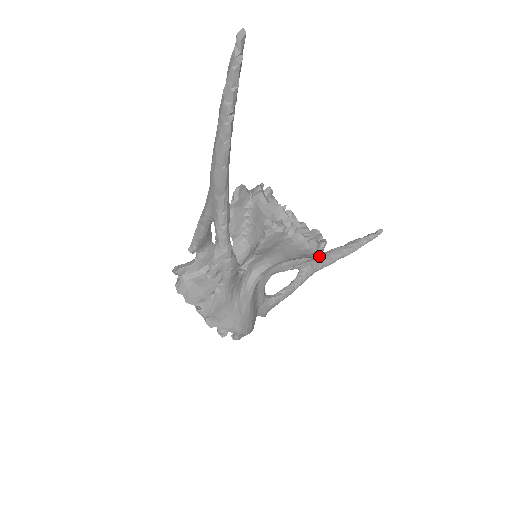
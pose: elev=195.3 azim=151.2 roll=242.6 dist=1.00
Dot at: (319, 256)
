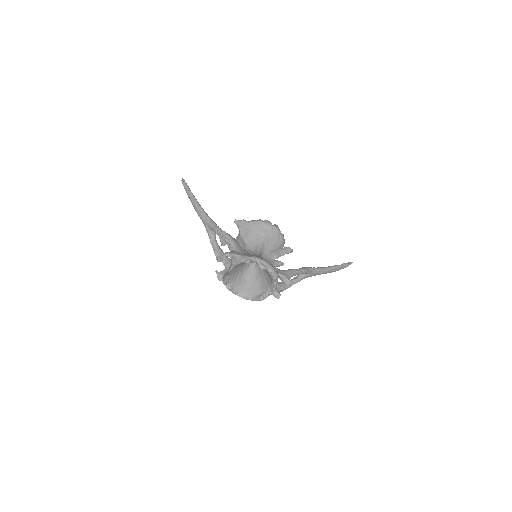
Dot at: occluded
